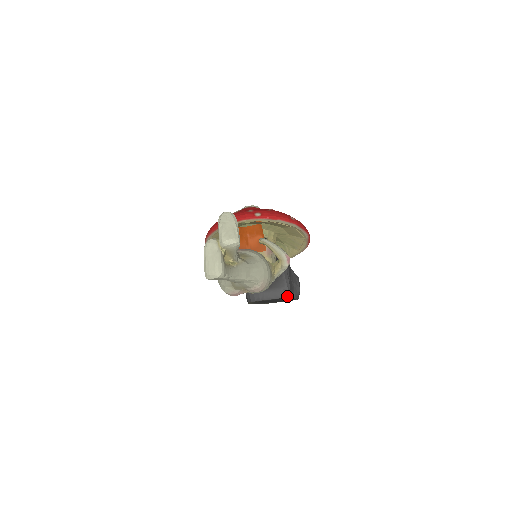
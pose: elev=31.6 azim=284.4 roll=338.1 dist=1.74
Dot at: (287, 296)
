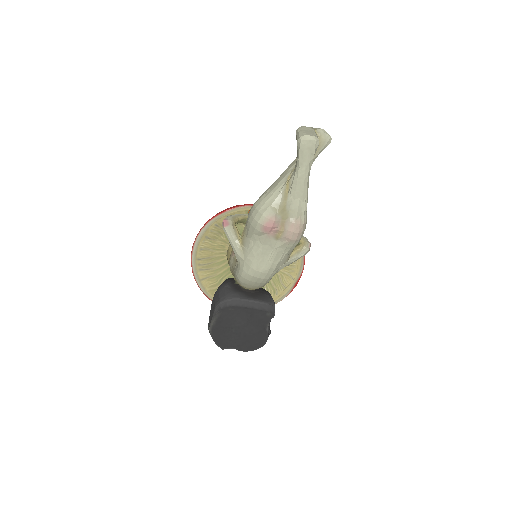
Dot at: (273, 311)
